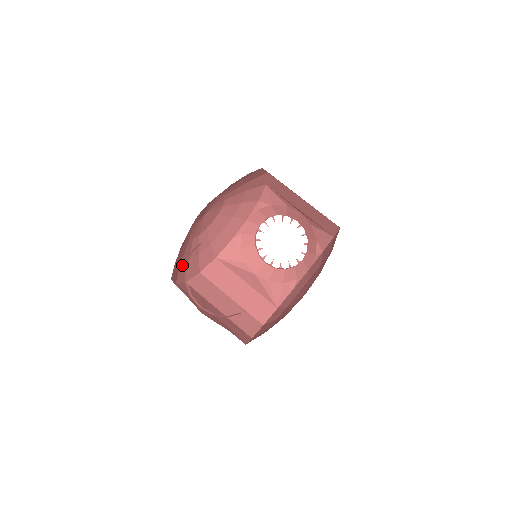
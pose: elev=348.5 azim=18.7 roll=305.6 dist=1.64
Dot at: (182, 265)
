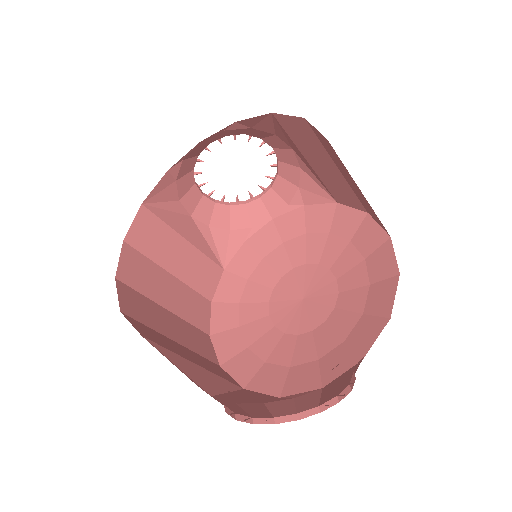
Dot at: occluded
